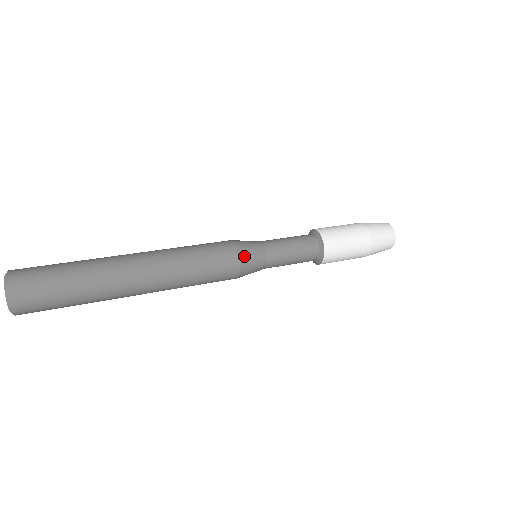
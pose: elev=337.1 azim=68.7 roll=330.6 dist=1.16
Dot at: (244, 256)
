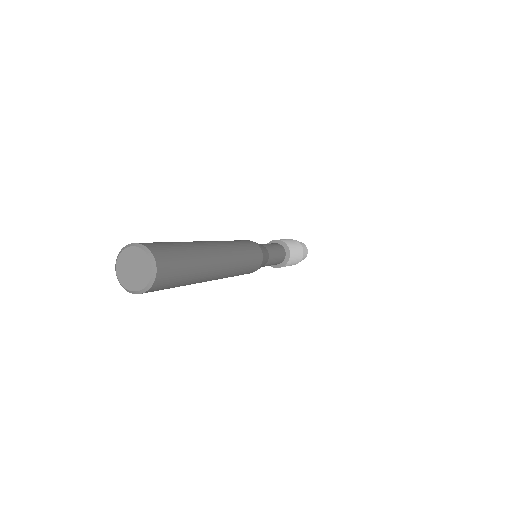
Dot at: (263, 250)
